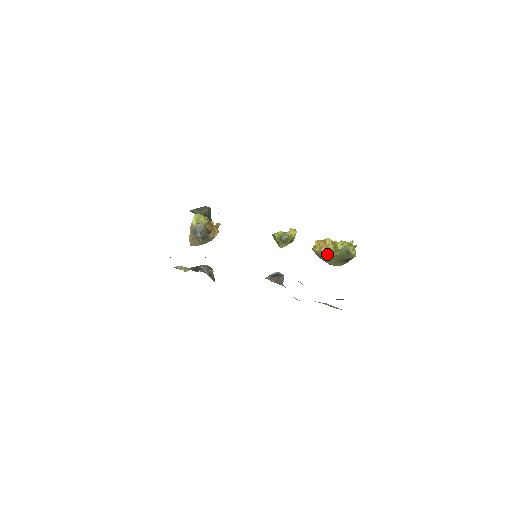
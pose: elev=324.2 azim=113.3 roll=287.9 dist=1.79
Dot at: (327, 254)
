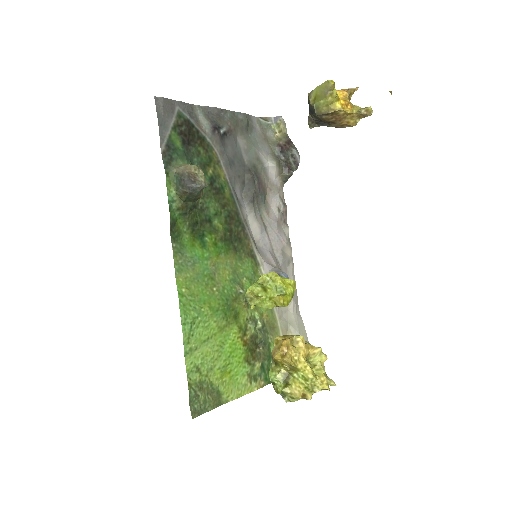
Dot at: (272, 362)
